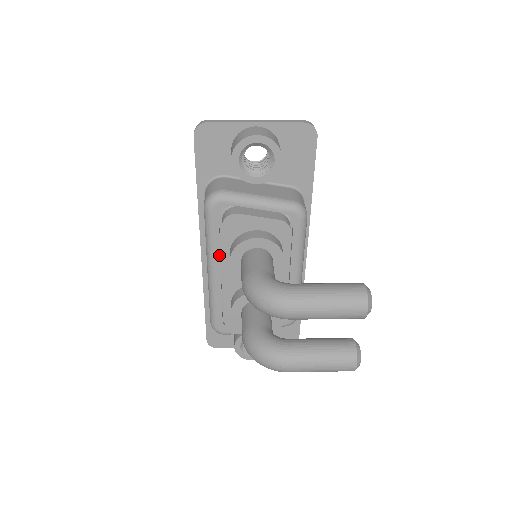
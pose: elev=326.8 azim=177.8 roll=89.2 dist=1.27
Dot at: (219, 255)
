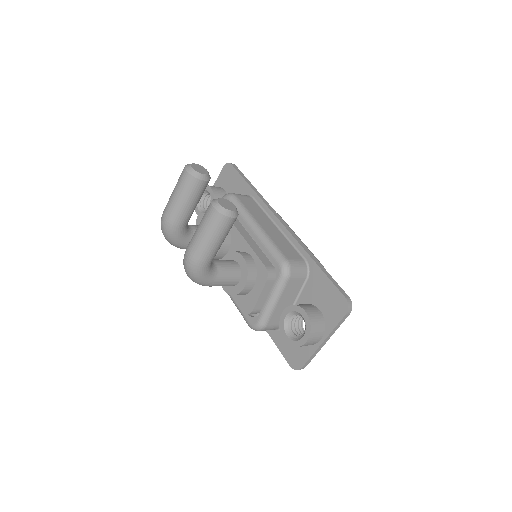
Dot at: occluded
